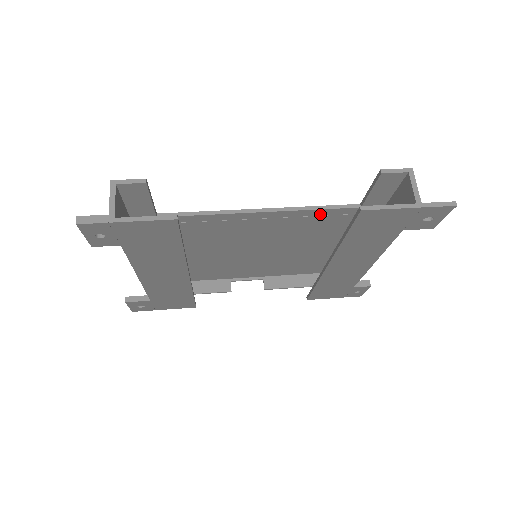
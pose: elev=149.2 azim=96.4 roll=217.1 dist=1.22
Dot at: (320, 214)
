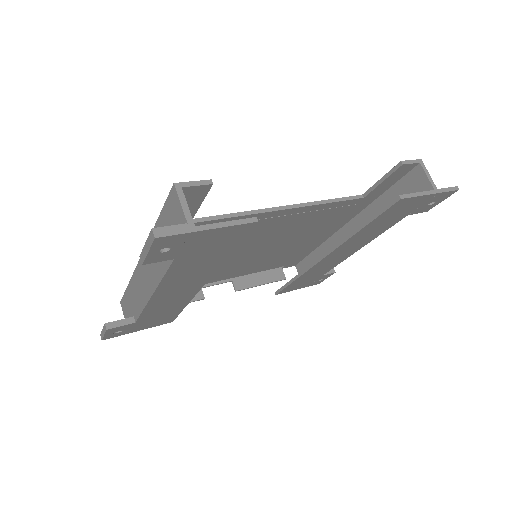
Dot at: (330, 207)
